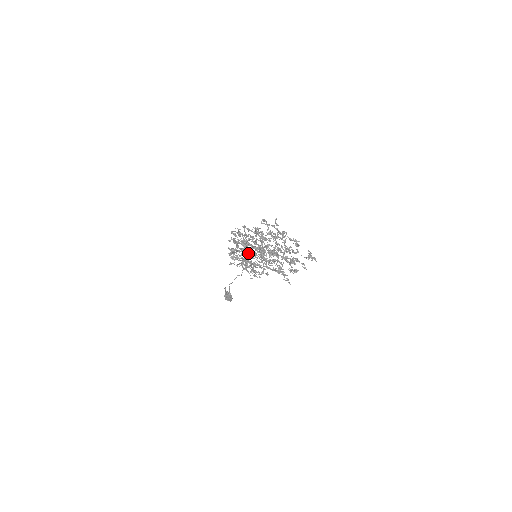
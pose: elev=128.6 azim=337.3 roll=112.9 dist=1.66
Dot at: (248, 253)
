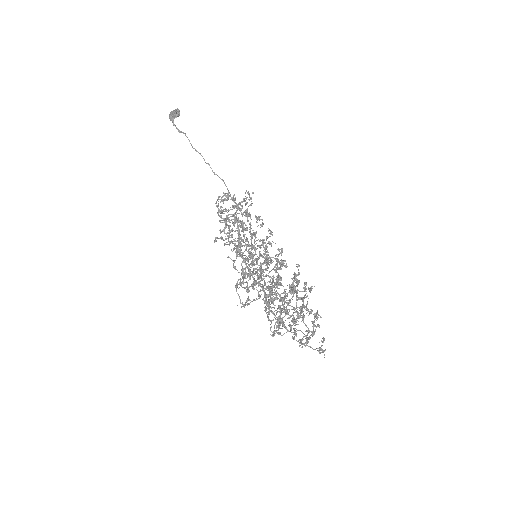
Dot at: occluded
